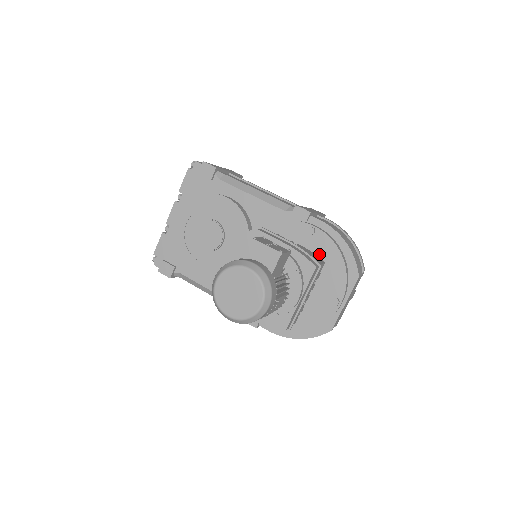
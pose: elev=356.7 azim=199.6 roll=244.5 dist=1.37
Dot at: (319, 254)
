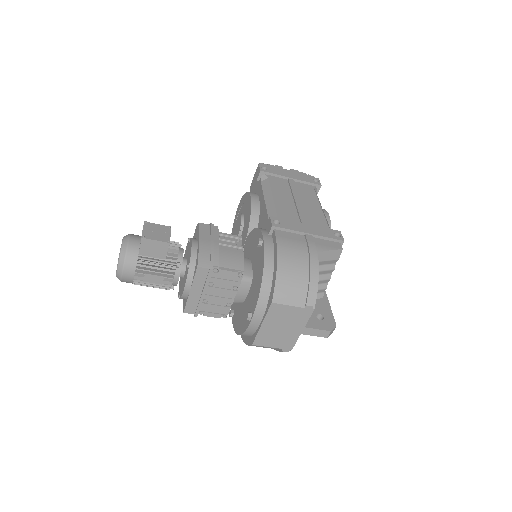
Dot at: (258, 267)
